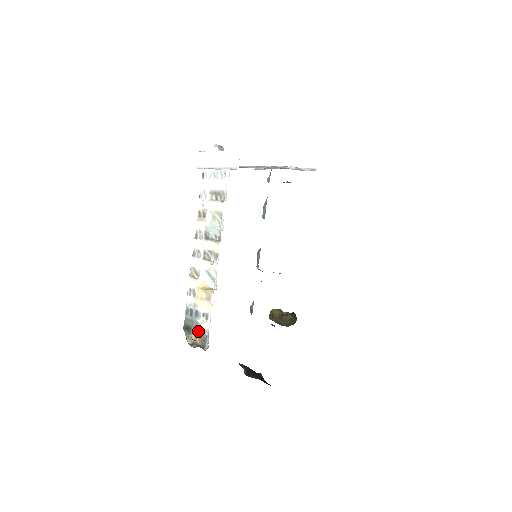
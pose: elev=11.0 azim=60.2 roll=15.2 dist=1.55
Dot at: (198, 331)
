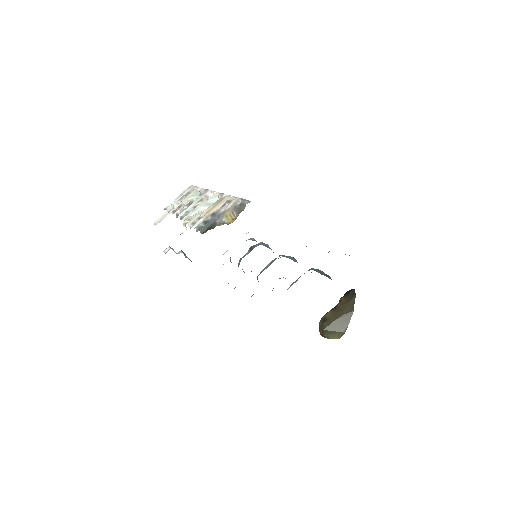
Dot at: (226, 212)
